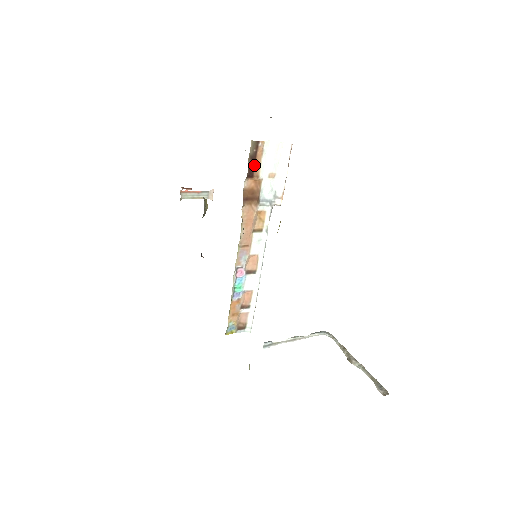
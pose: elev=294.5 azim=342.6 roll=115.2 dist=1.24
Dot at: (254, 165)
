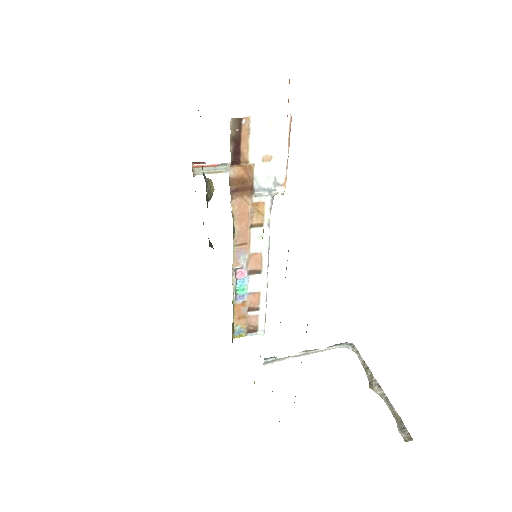
Dot at: (239, 148)
